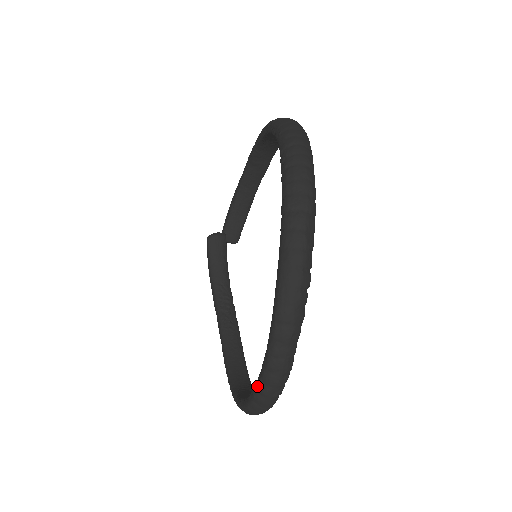
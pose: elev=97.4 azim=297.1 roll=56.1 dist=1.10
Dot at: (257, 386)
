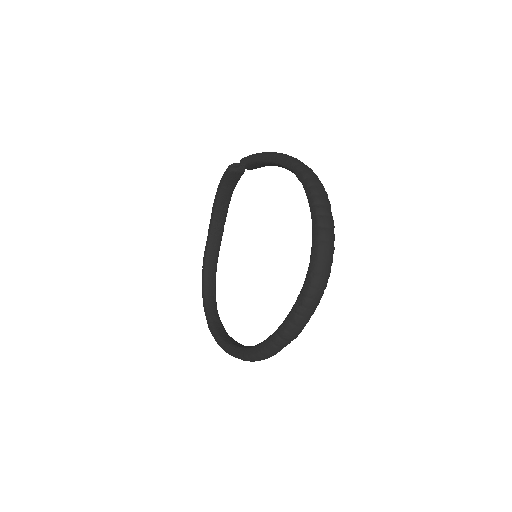
Dot at: (219, 344)
